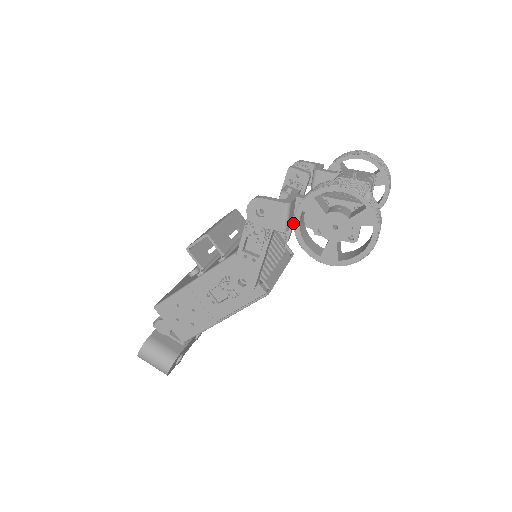
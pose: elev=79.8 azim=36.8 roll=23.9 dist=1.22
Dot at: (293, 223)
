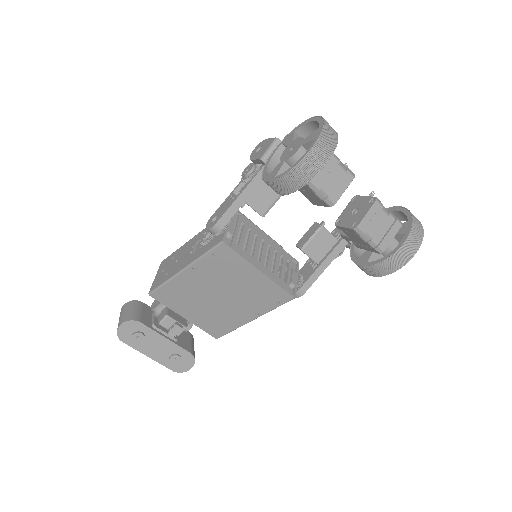
Dot at: occluded
